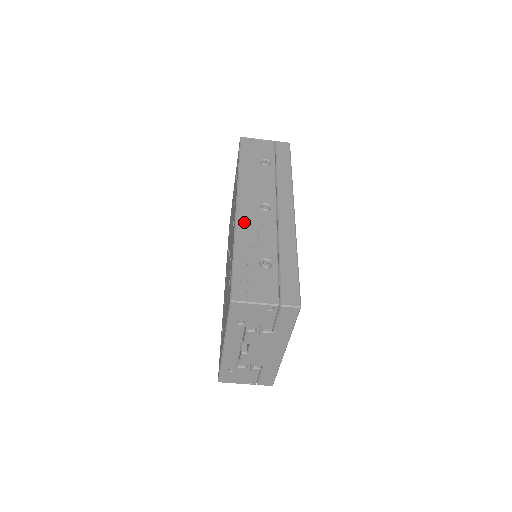
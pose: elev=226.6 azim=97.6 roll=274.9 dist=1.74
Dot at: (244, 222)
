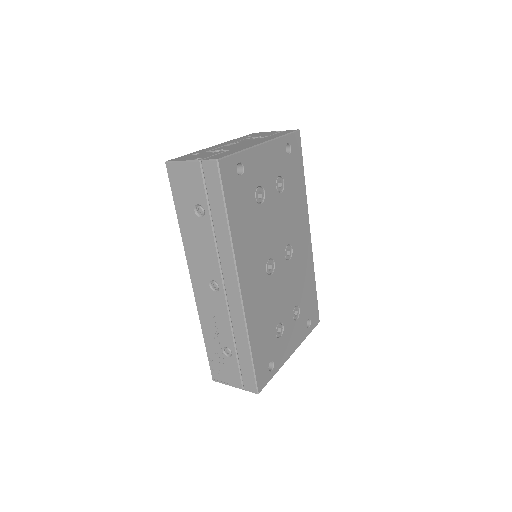
Dot at: (202, 306)
